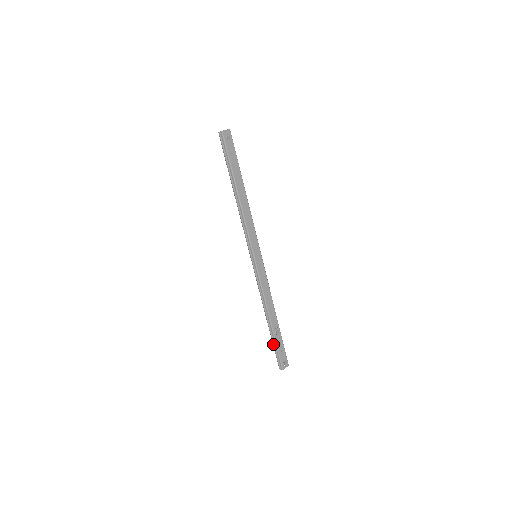
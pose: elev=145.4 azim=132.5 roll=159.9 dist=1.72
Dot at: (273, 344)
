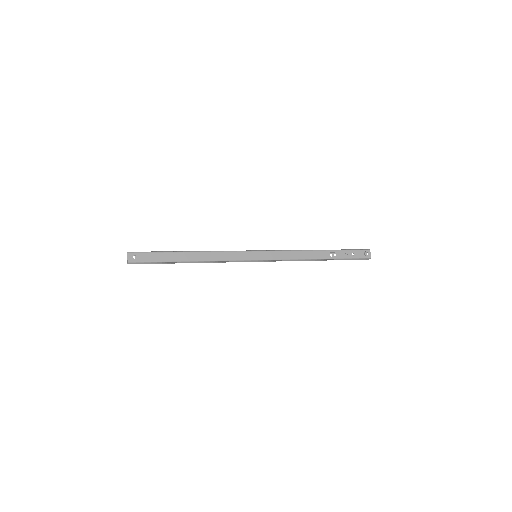
Dot at: occluded
